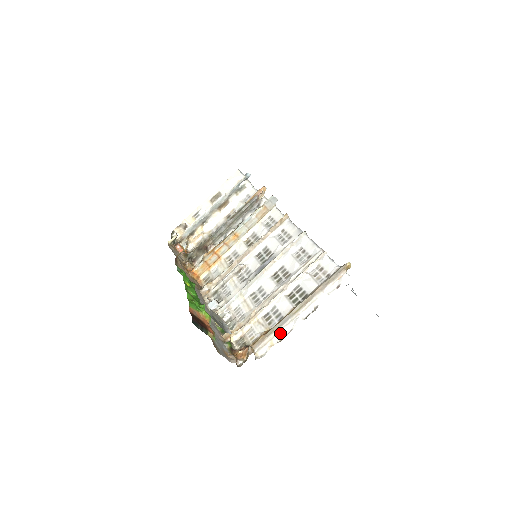
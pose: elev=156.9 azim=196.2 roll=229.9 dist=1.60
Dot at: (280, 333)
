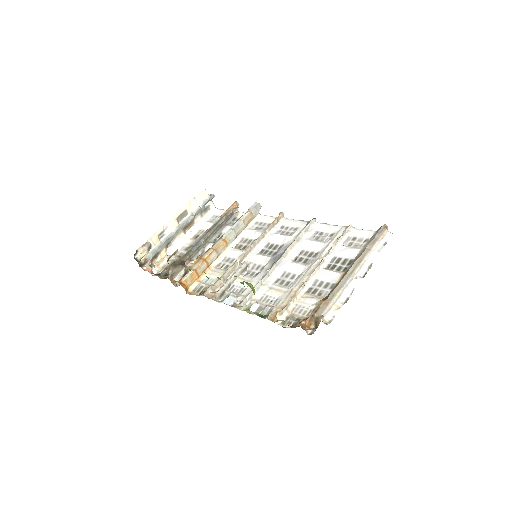
Dot at: (342, 295)
